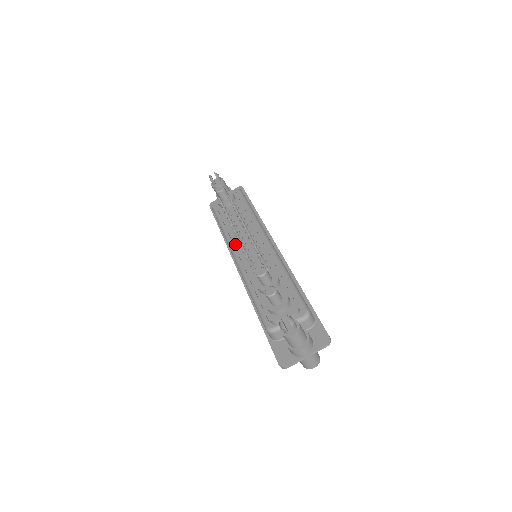
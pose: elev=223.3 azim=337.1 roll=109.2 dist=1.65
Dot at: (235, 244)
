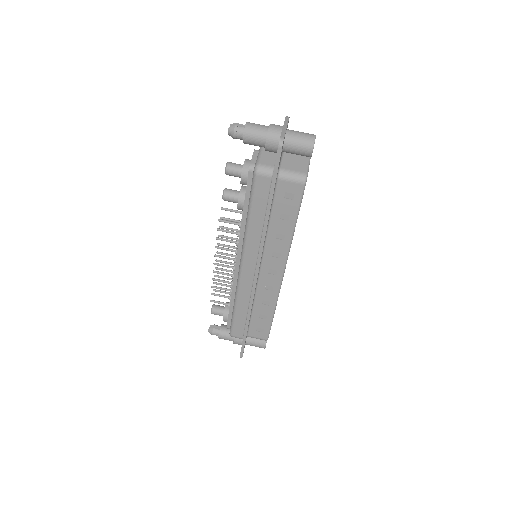
Dot at: (234, 271)
